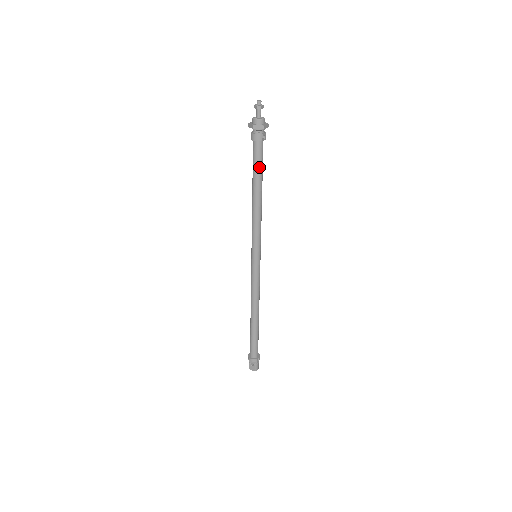
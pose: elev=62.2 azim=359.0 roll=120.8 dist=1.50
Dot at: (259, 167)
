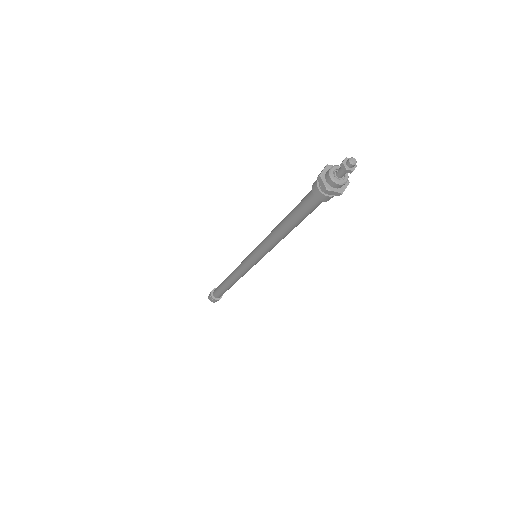
Dot at: (307, 215)
